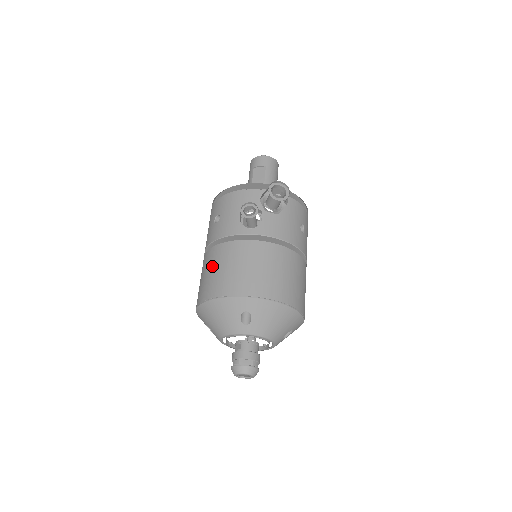
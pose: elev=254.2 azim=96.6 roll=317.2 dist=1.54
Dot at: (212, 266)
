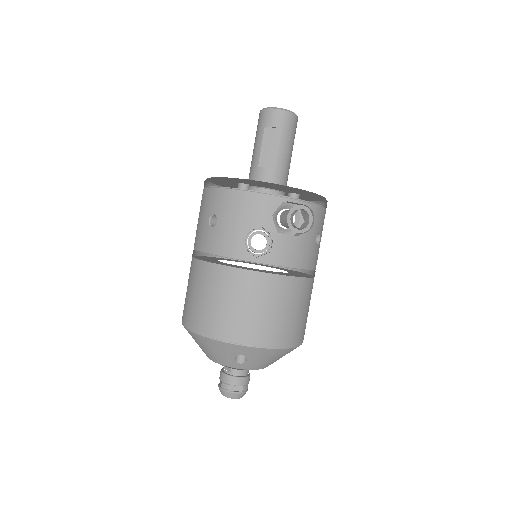
Dot at: (204, 291)
